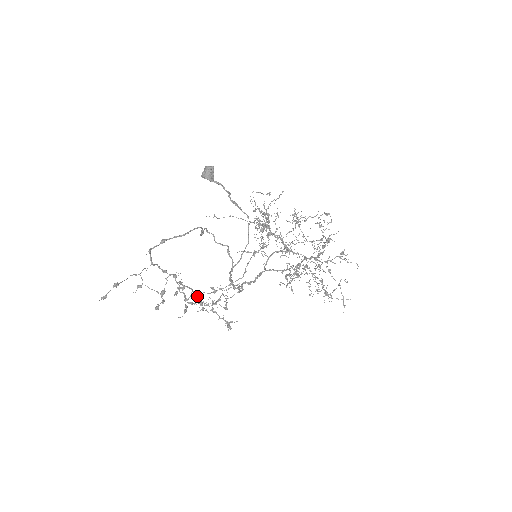
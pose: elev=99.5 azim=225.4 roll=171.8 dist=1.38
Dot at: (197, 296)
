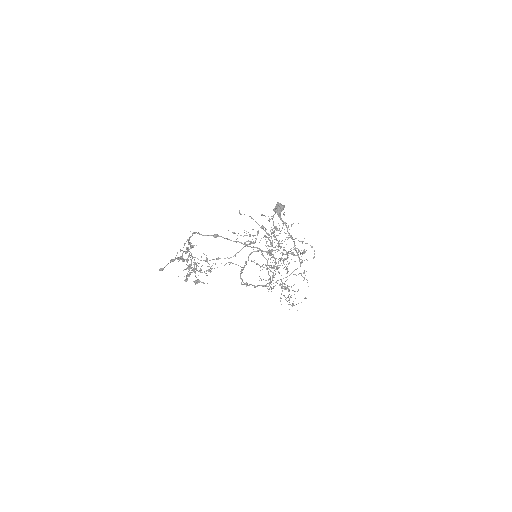
Dot at: (191, 259)
